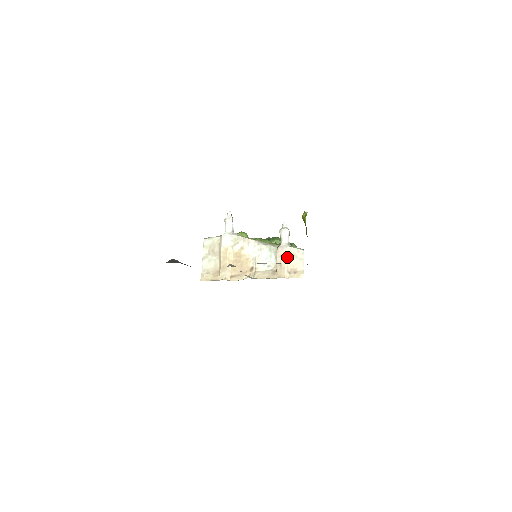
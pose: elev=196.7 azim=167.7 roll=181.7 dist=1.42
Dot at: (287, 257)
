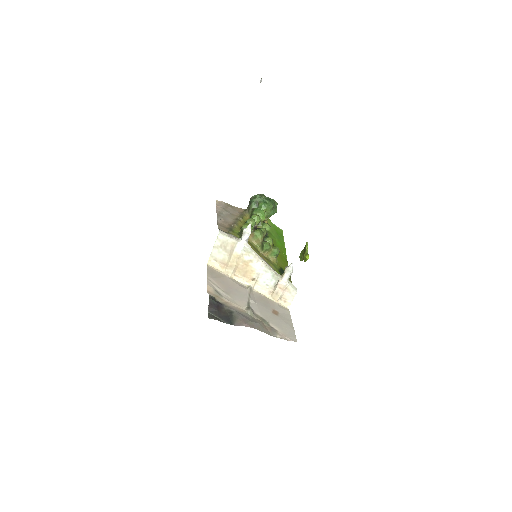
Dot at: (284, 290)
